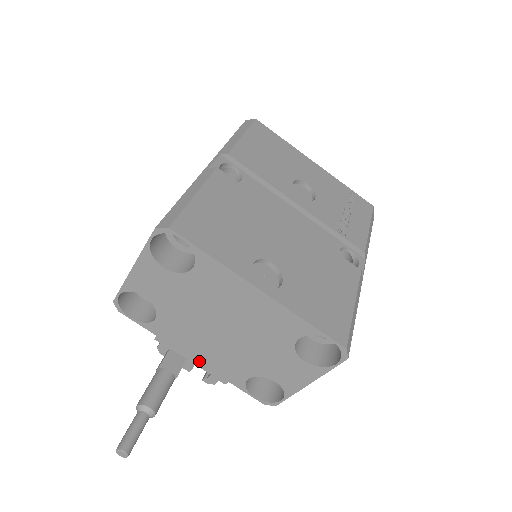
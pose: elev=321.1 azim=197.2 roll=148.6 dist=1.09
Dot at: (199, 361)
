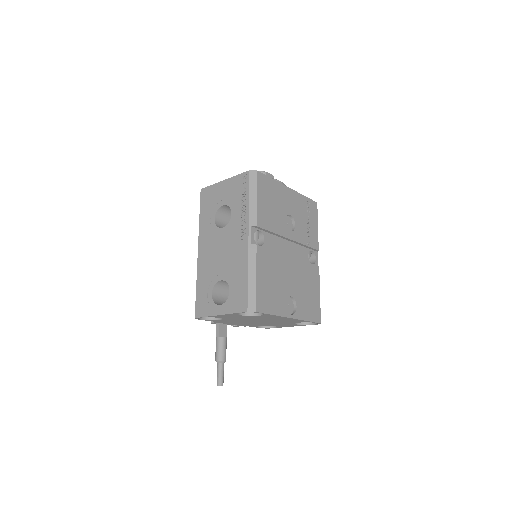
Dot at: (235, 324)
